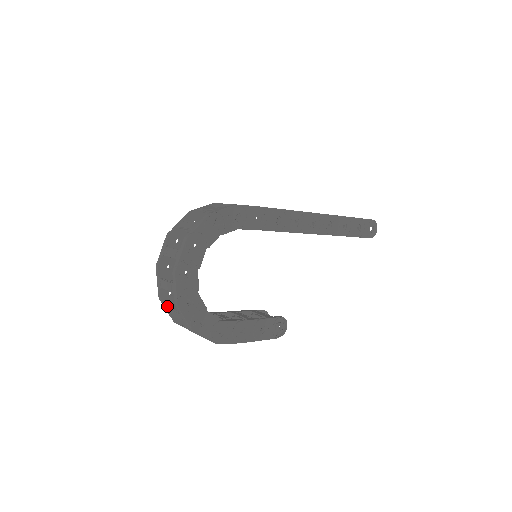
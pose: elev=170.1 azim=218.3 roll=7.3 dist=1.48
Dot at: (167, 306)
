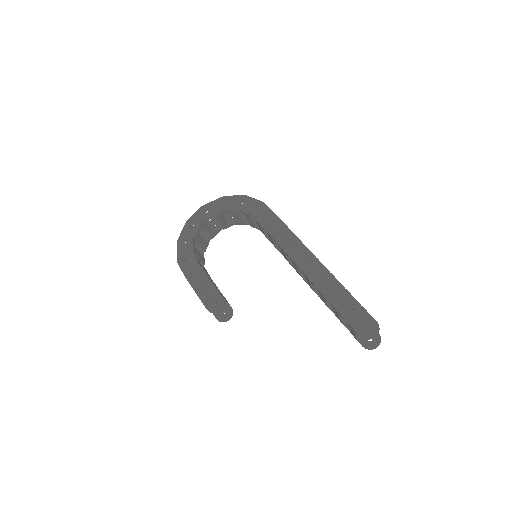
Dot at: occluded
